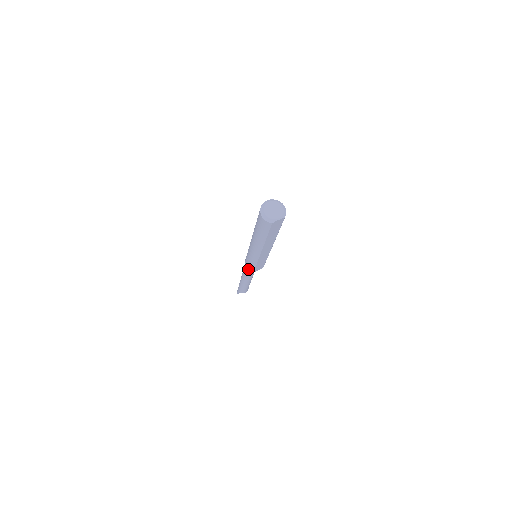
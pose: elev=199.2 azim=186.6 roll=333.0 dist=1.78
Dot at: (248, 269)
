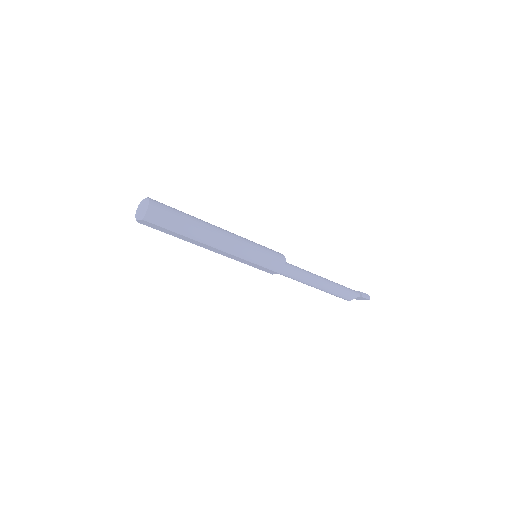
Dot at: occluded
